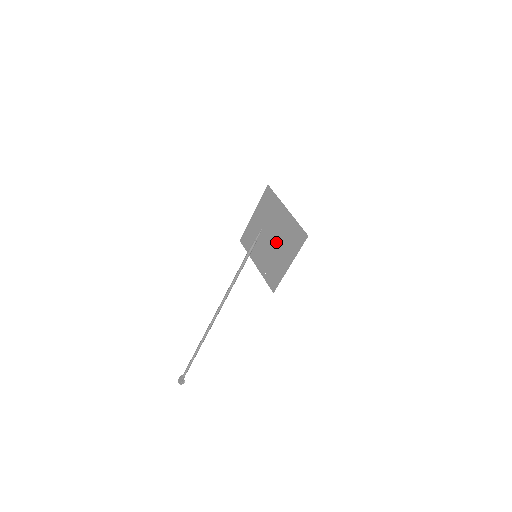
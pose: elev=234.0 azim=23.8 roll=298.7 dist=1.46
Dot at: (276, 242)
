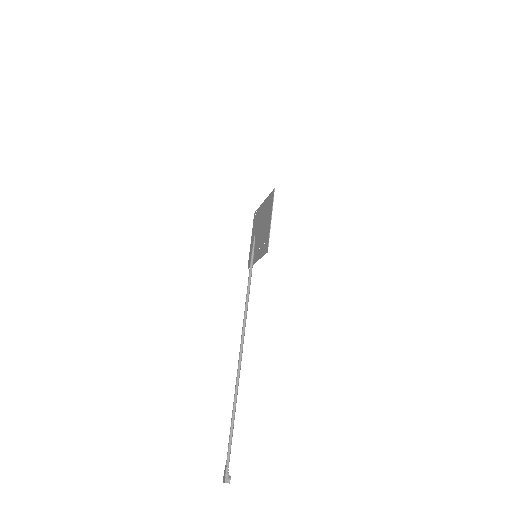
Dot at: (263, 225)
